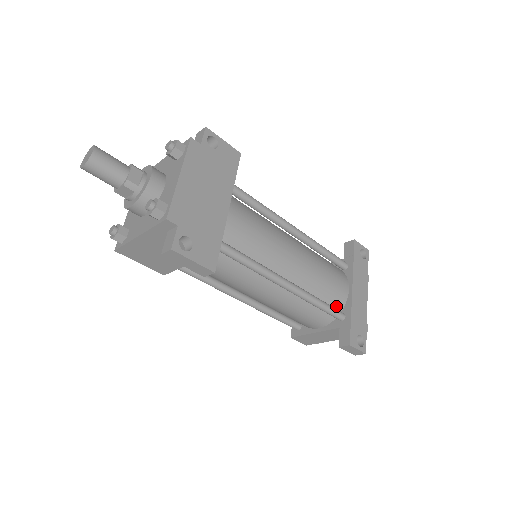
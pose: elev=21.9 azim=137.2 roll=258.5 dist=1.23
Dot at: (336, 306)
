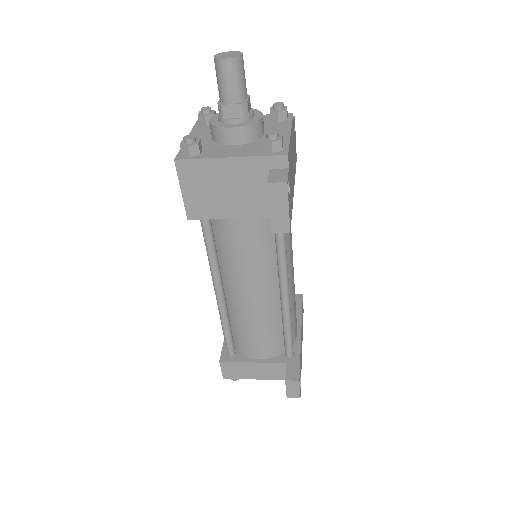
Dot at: occluded
